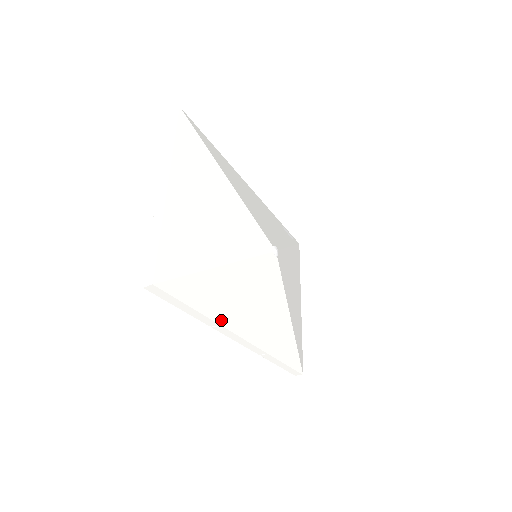
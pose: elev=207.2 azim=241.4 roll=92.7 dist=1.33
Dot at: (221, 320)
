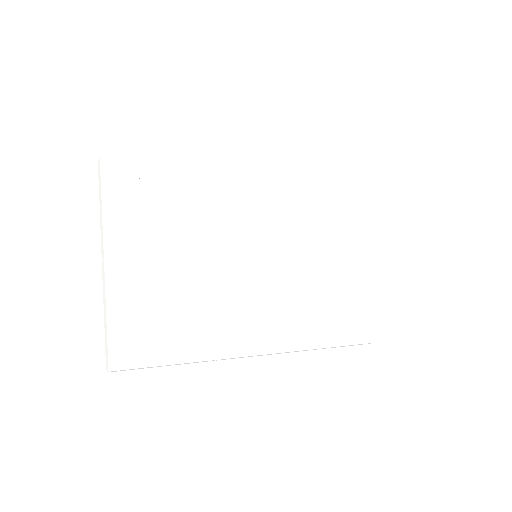
Dot at: (217, 355)
